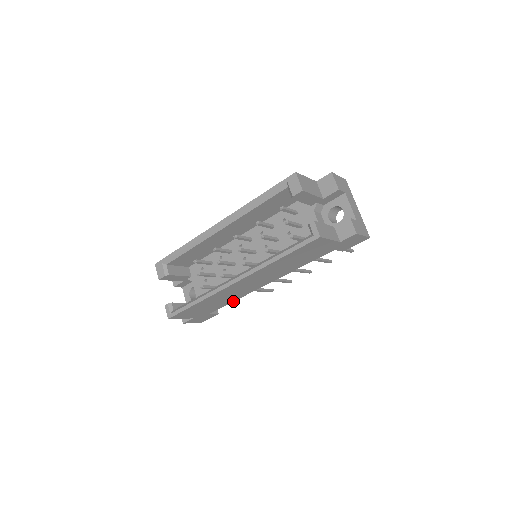
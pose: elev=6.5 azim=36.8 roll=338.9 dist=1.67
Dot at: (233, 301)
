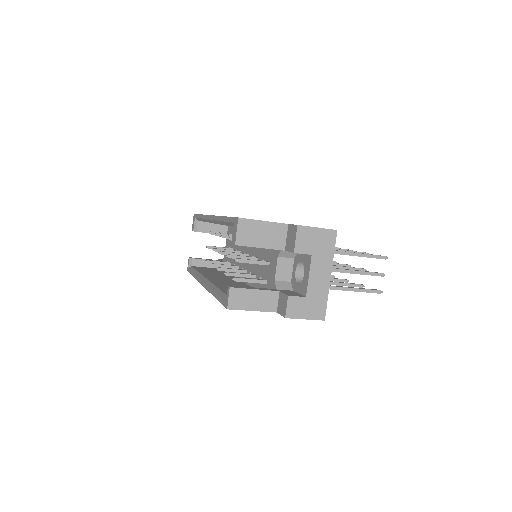
Dot at: occluded
